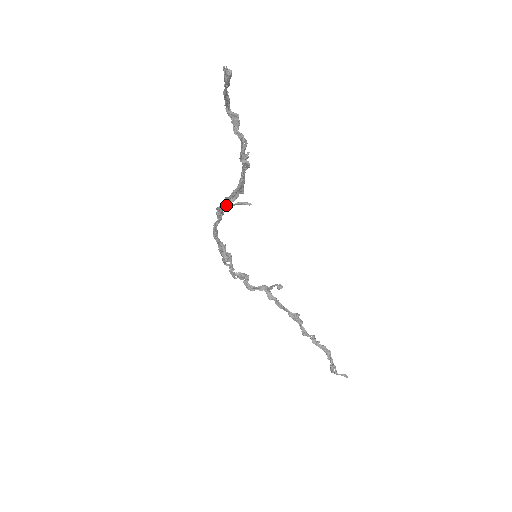
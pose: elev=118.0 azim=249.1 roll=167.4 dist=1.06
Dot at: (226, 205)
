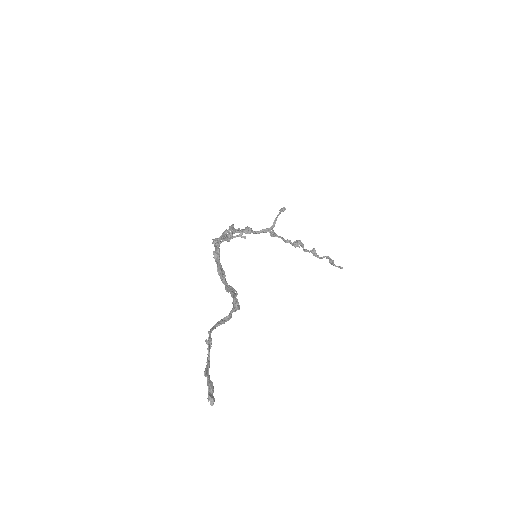
Dot at: (222, 269)
